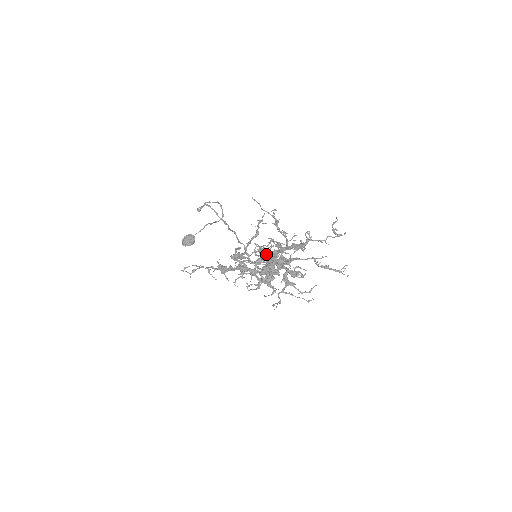
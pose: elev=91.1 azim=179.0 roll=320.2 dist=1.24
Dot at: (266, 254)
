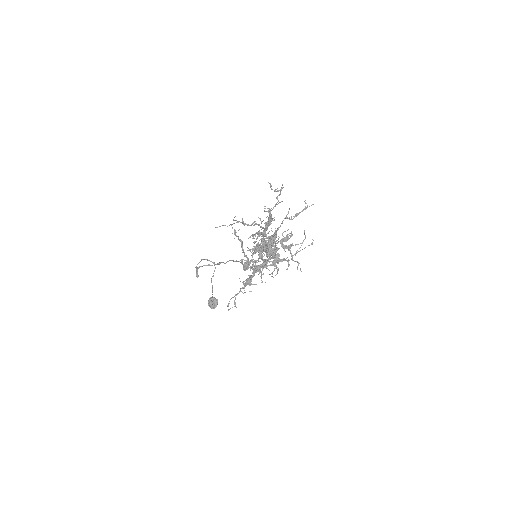
Dot at: (259, 246)
